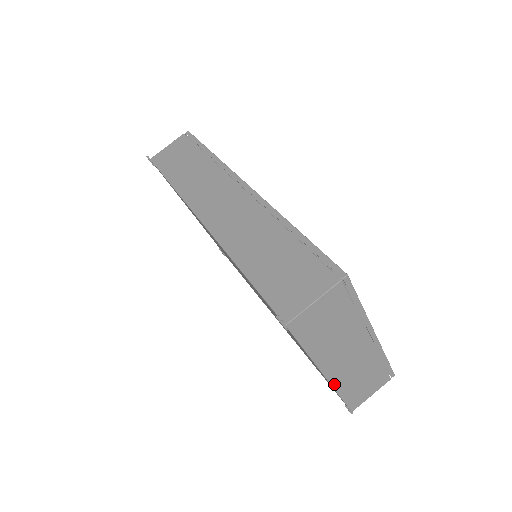
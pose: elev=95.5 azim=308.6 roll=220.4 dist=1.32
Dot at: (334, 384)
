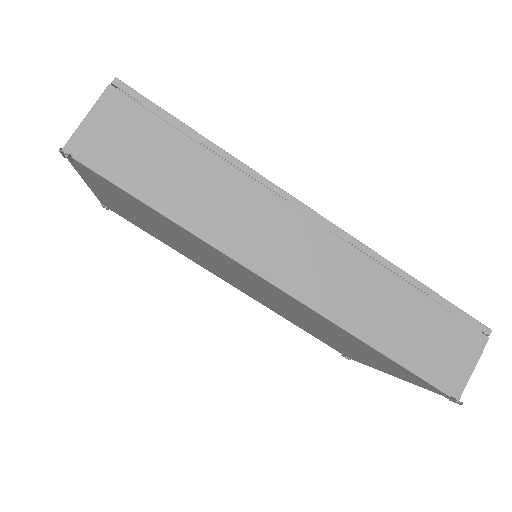
Dot at: occluded
